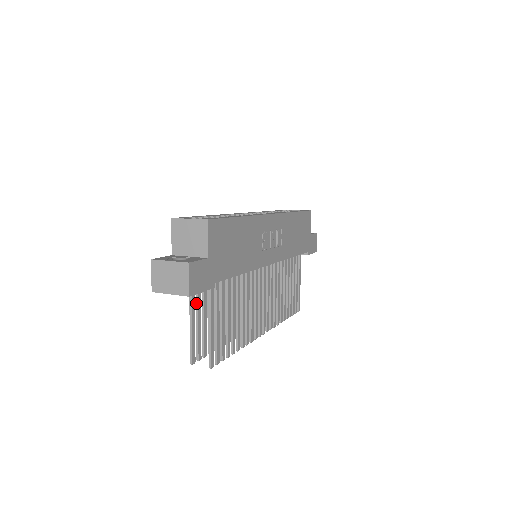
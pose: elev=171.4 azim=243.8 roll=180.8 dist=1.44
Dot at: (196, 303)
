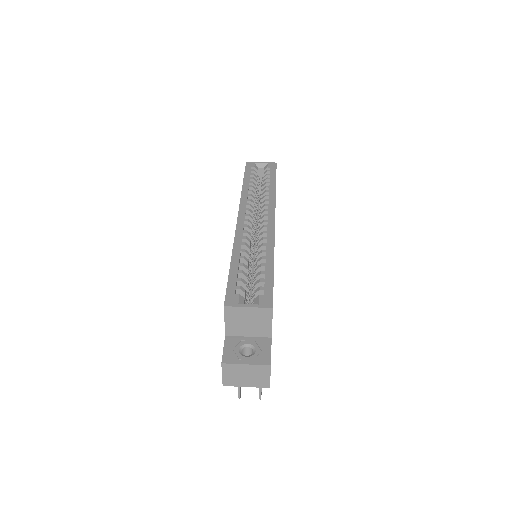
Dot at: occluded
